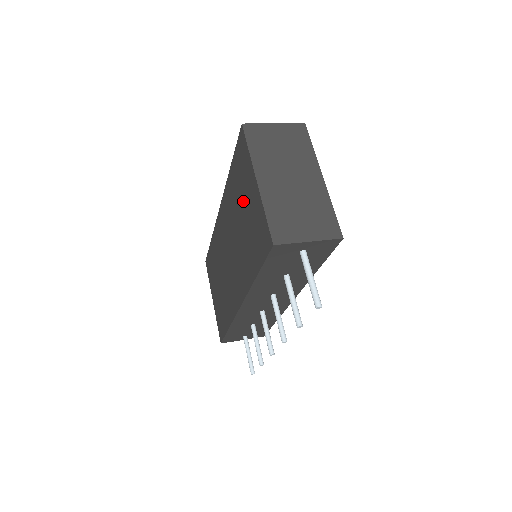
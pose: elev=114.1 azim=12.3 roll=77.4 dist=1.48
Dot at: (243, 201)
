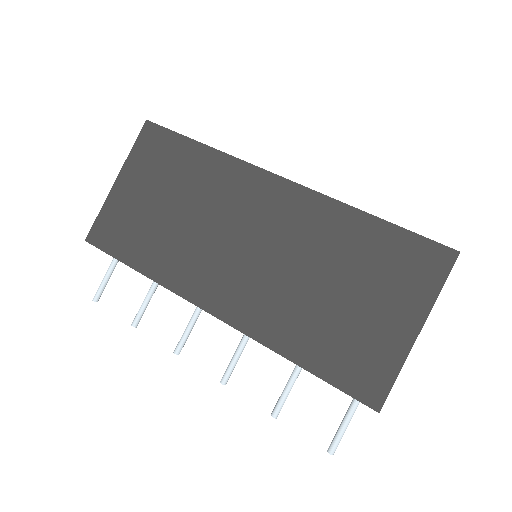
Dot at: (363, 288)
